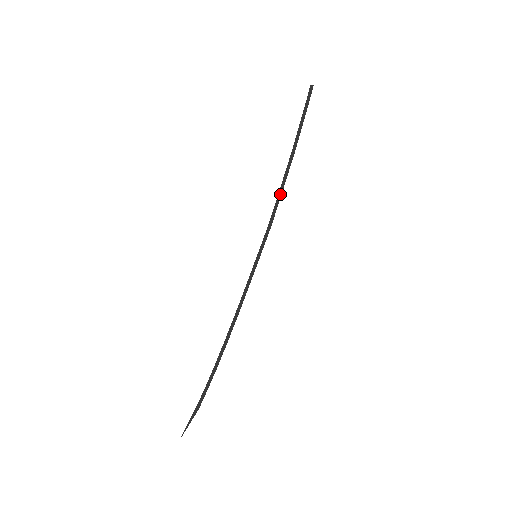
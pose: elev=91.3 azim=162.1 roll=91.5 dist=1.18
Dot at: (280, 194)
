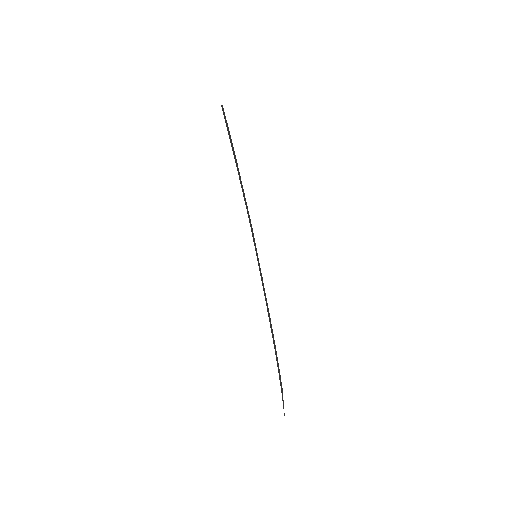
Dot at: (245, 201)
